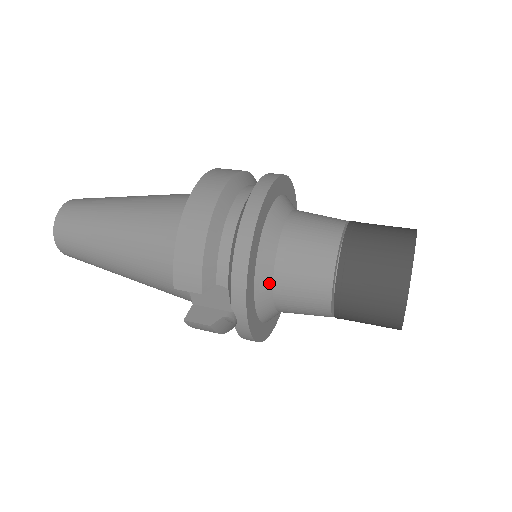
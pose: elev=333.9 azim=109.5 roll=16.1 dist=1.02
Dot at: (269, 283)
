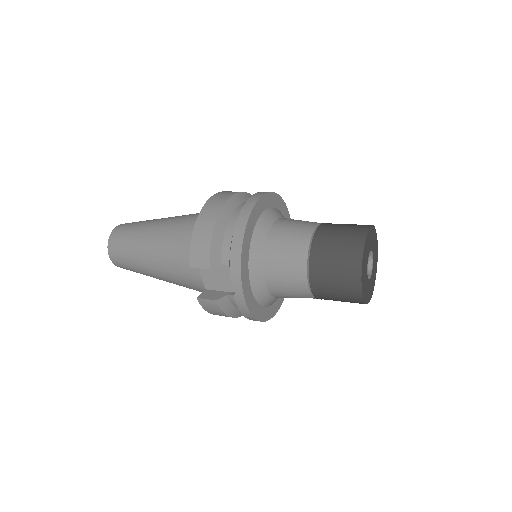
Dot at: (260, 263)
